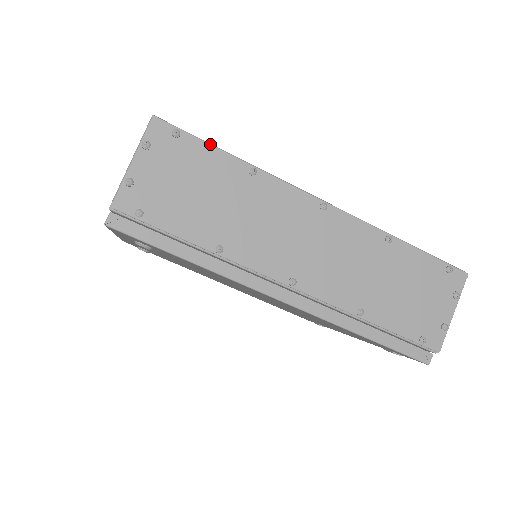
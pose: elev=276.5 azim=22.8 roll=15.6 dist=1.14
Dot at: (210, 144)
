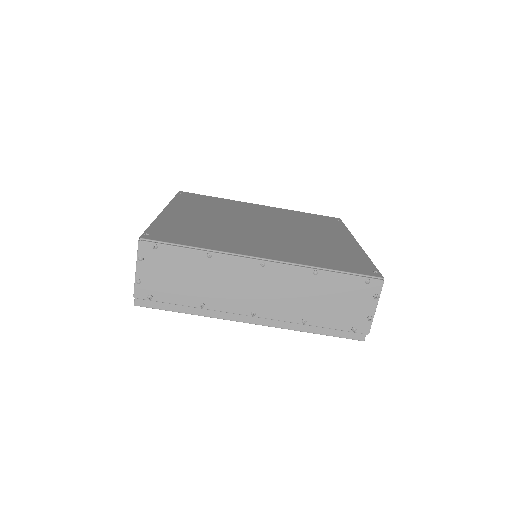
Dot at: (177, 247)
